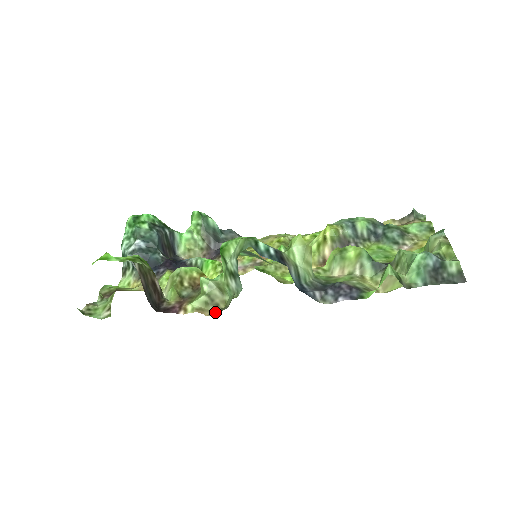
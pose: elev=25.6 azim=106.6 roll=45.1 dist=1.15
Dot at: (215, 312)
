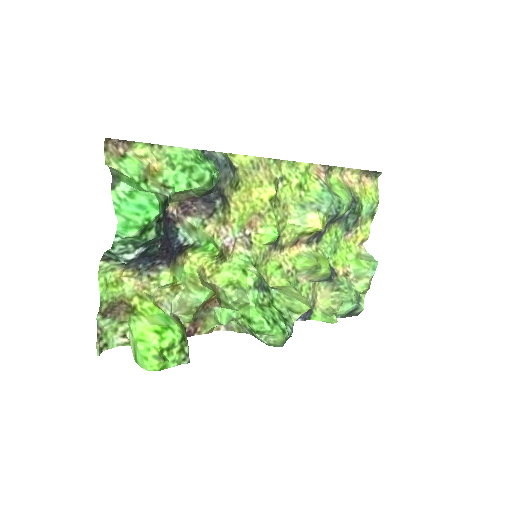
Dot at: (219, 327)
